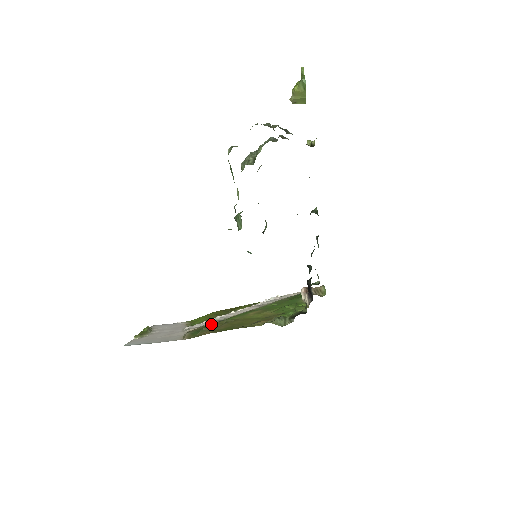
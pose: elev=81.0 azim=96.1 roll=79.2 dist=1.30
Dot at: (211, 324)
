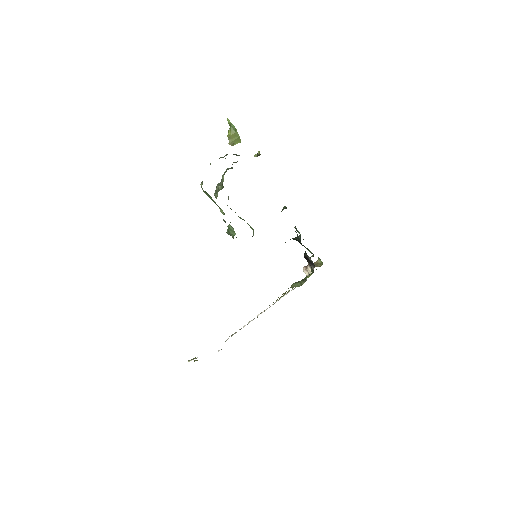
Dot at: occluded
